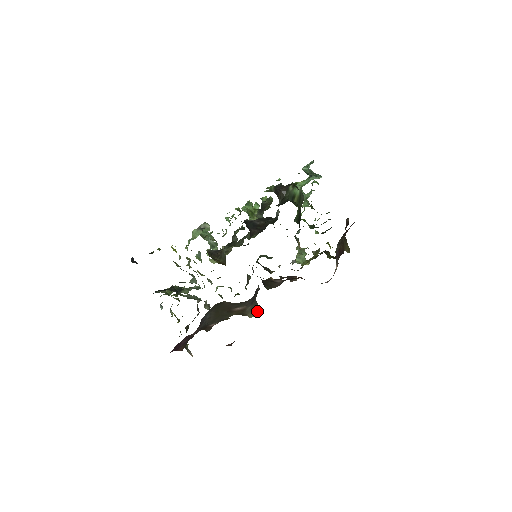
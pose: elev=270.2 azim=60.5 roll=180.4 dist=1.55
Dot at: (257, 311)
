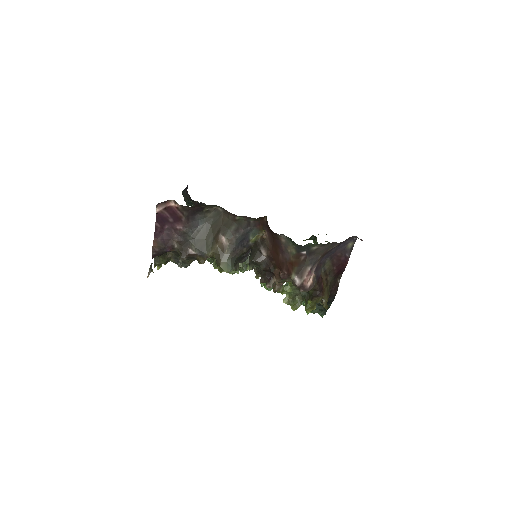
Dot at: (229, 268)
